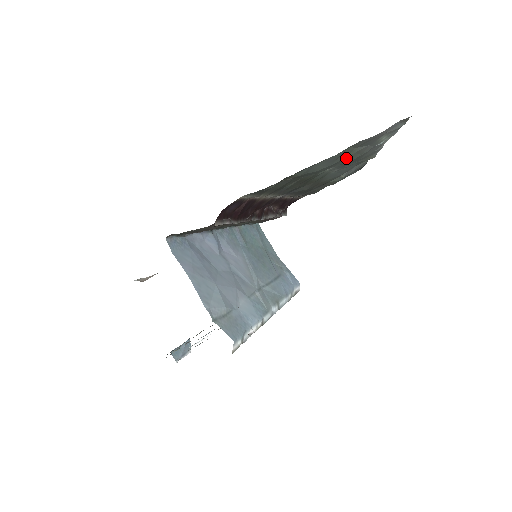
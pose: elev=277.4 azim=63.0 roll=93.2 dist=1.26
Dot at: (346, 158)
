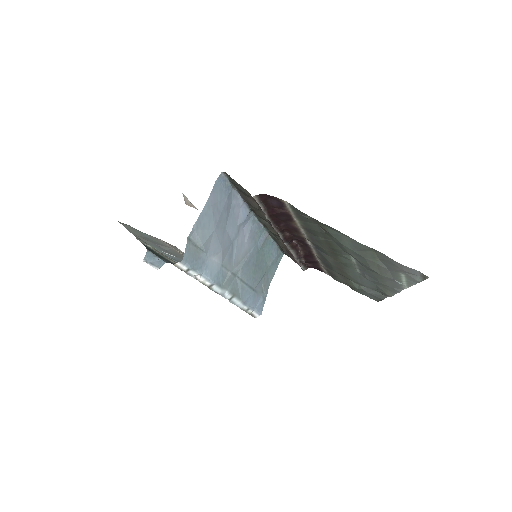
Dot at: (368, 260)
